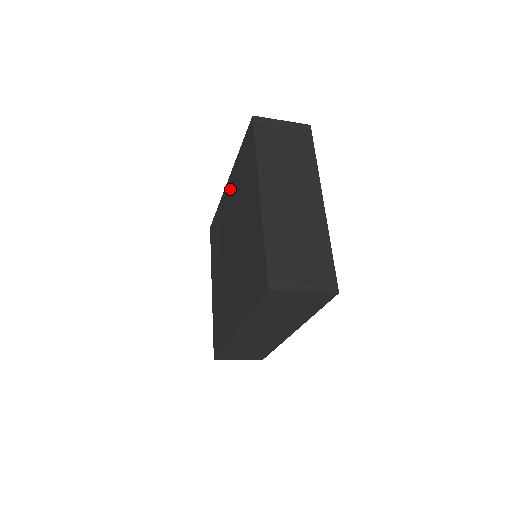
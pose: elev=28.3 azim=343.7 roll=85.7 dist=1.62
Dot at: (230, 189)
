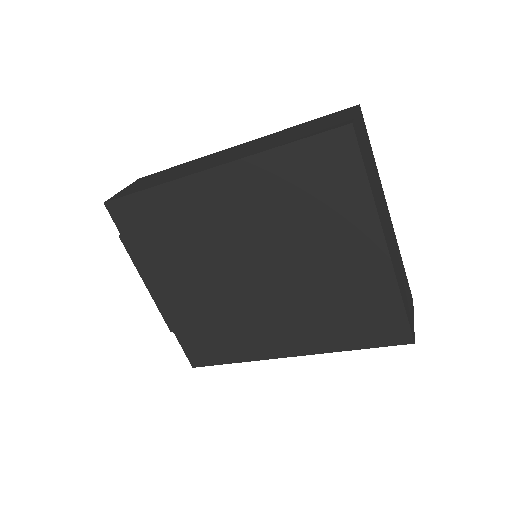
Dot at: (234, 188)
